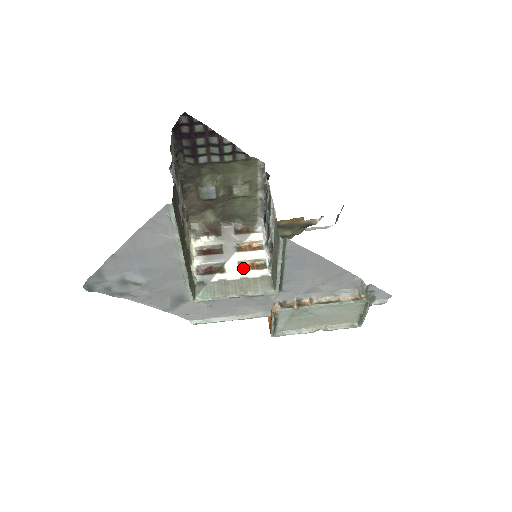
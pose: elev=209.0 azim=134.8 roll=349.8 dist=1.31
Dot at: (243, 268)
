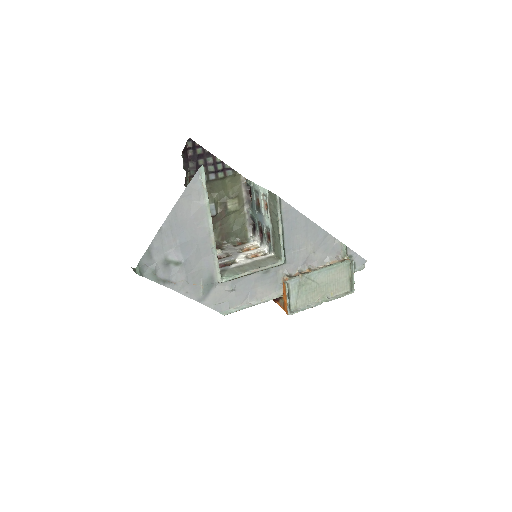
Dot at: (251, 258)
